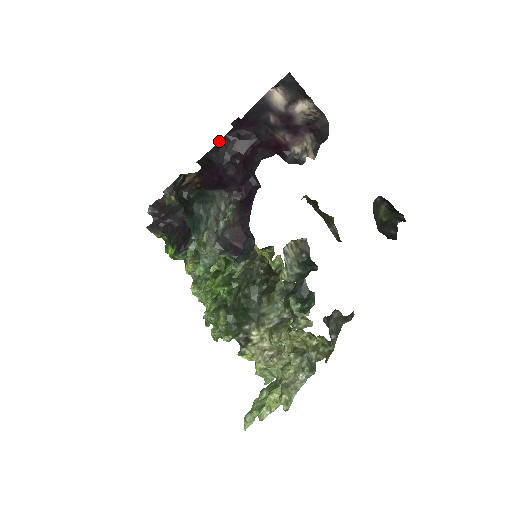
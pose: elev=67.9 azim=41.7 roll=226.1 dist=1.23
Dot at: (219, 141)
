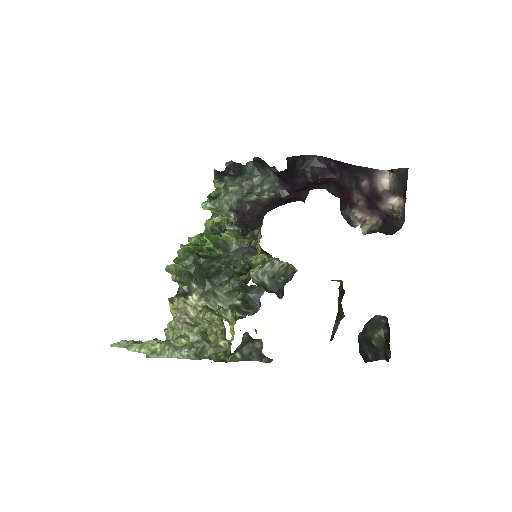
Dot at: occluded
